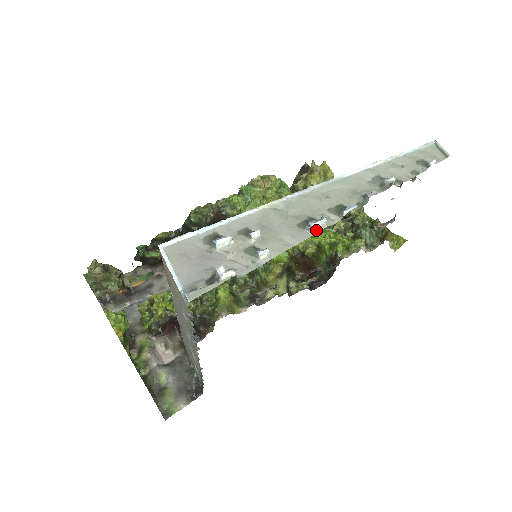
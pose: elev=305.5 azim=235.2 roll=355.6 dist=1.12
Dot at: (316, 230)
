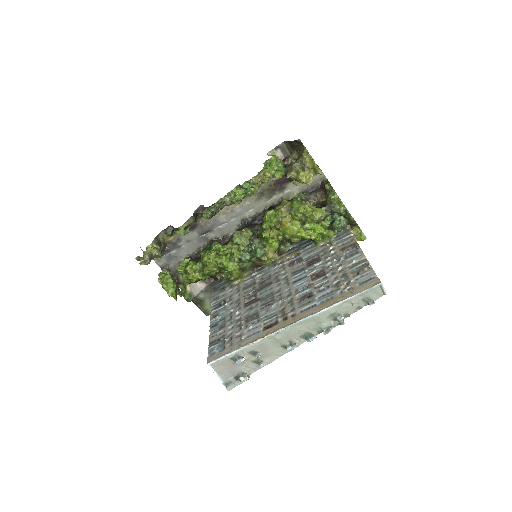
Dot at: (291, 350)
